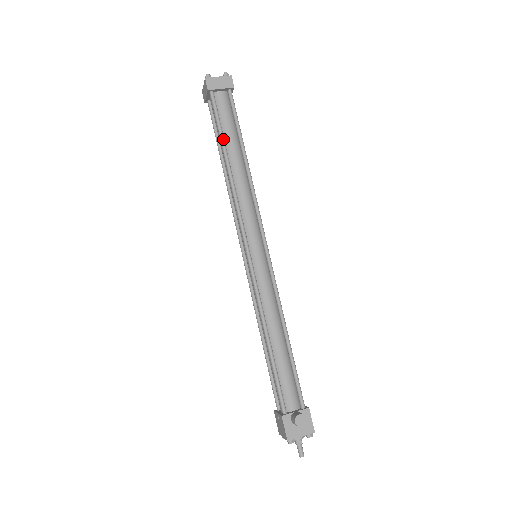
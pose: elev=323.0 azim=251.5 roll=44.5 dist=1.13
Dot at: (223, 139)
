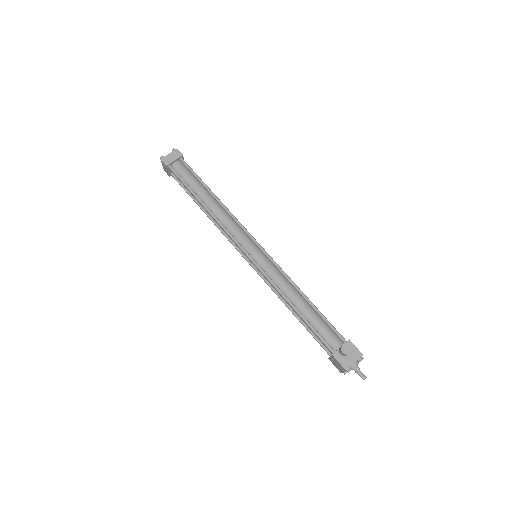
Dot at: (192, 191)
